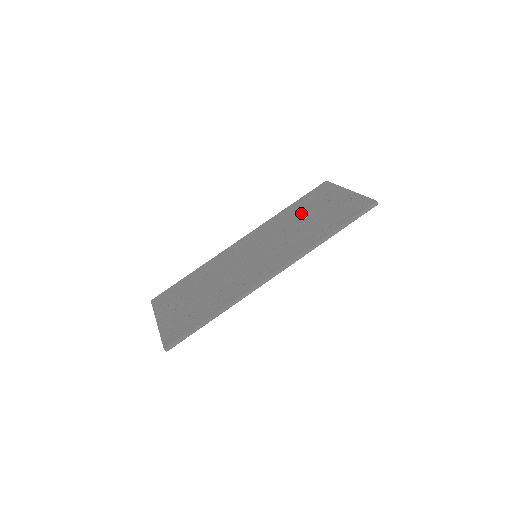
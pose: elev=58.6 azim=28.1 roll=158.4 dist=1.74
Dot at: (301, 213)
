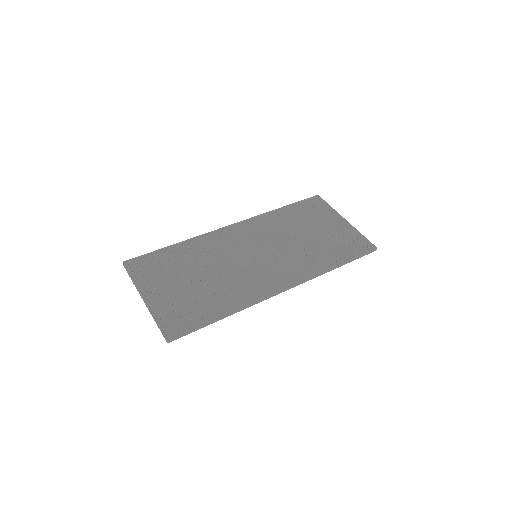
Dot at: (299, 224)
